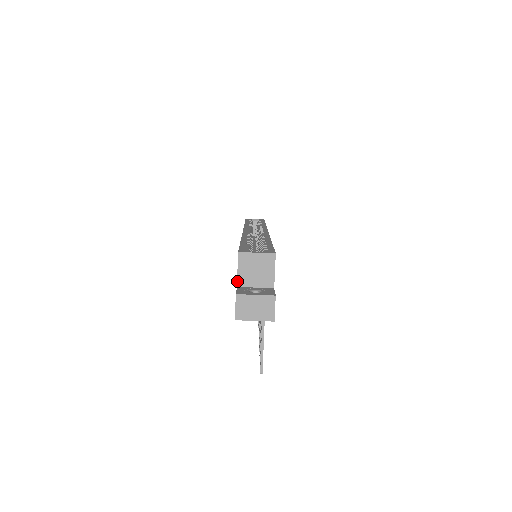
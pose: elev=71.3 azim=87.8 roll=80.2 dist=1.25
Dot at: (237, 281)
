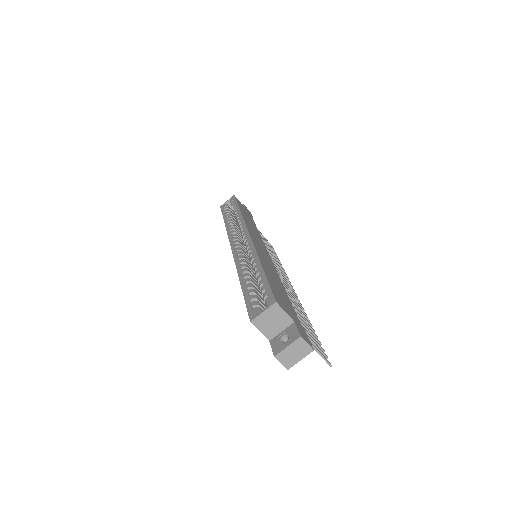
Dot at: occluded
